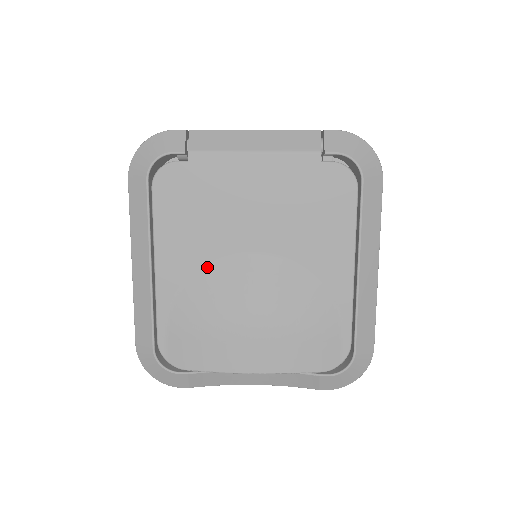
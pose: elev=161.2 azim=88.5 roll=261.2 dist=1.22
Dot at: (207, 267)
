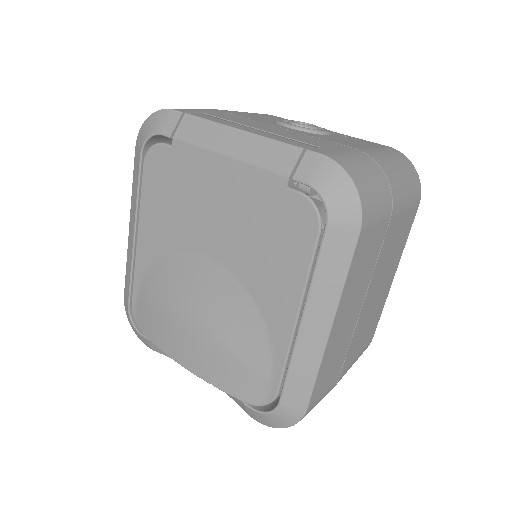
Dot at: (172, 255)
